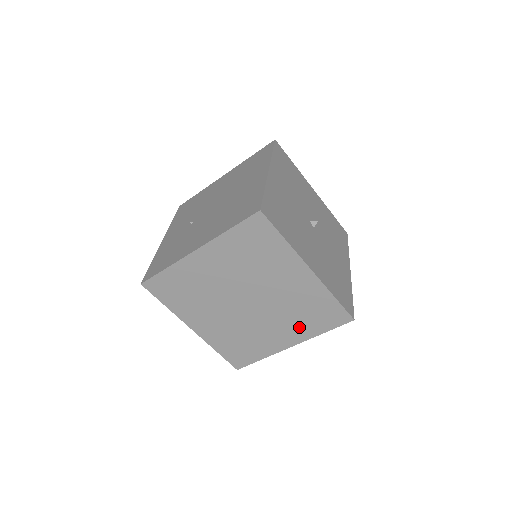
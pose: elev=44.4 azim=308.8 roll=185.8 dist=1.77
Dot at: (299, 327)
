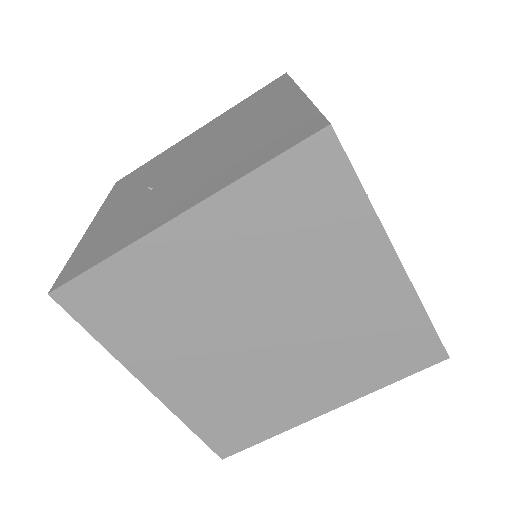
Dot at: (350, 374)
